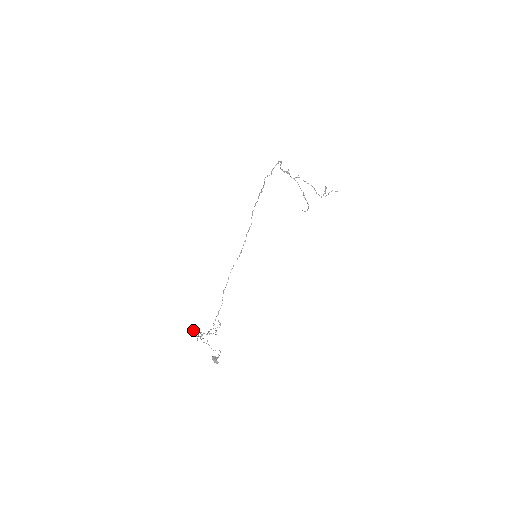
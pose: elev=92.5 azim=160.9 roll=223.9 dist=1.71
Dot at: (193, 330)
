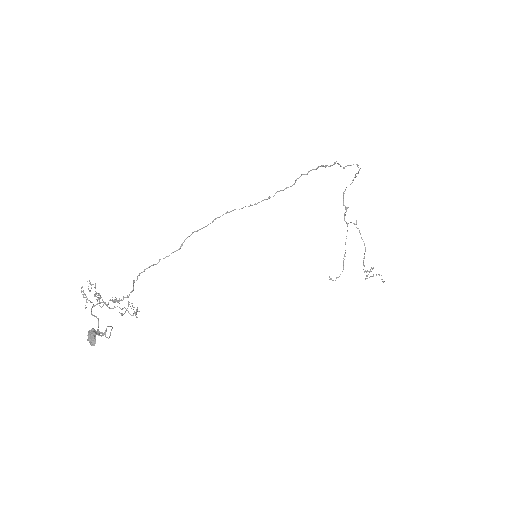
Dot at: (90, 290)
